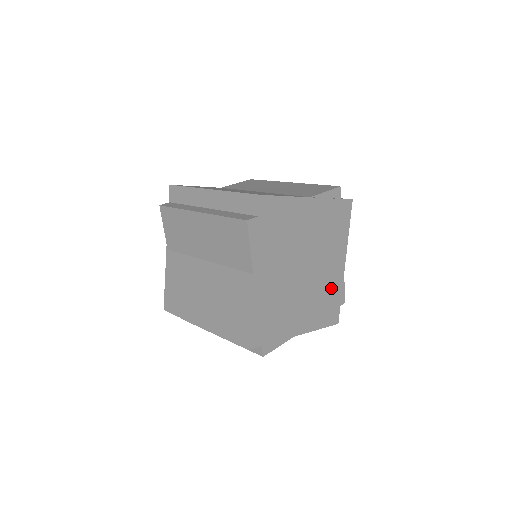
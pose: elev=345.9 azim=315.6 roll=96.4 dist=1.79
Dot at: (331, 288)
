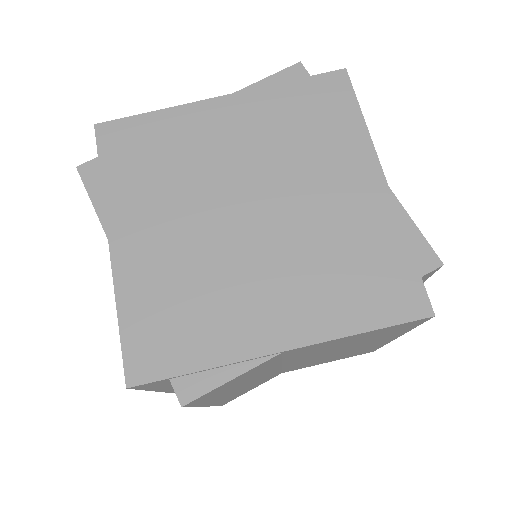
Dot at: (359, 237)
